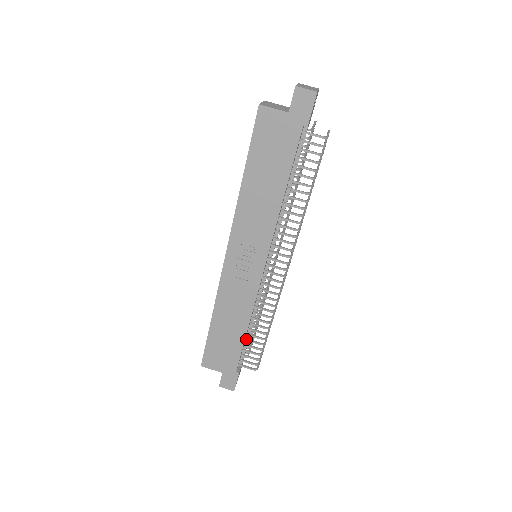
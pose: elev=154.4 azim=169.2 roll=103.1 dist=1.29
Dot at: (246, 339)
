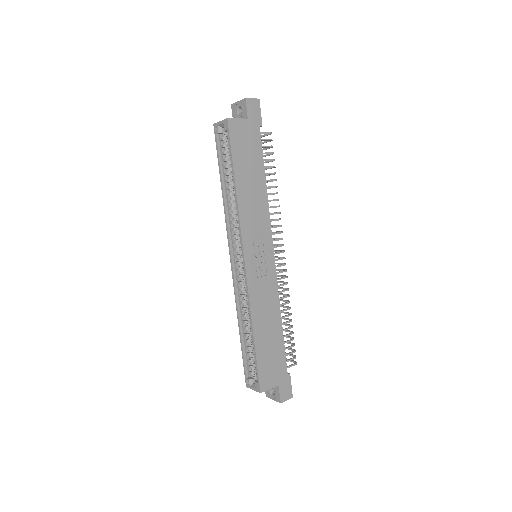
Dot at: (281, 337)
